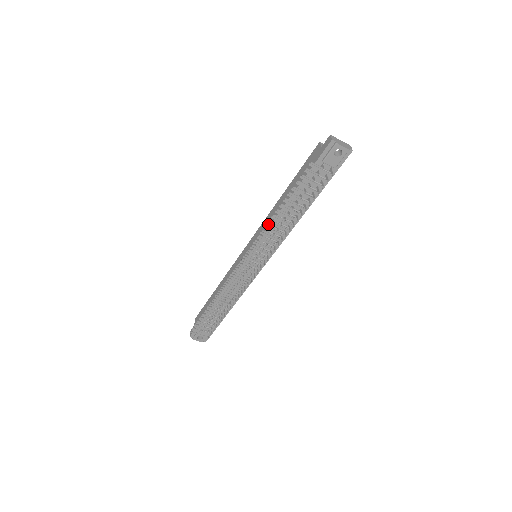
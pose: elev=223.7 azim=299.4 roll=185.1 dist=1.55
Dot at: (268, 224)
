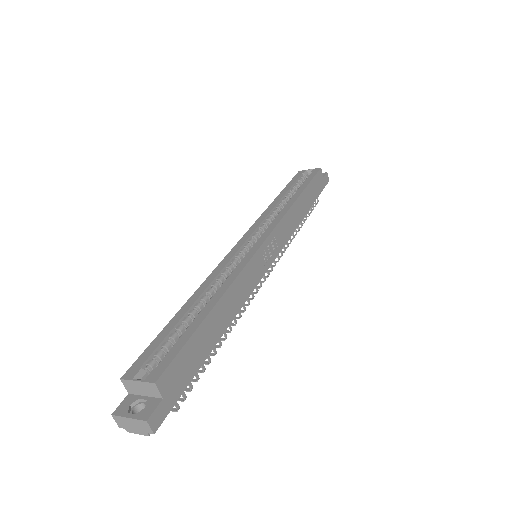
Dot at: occluded
